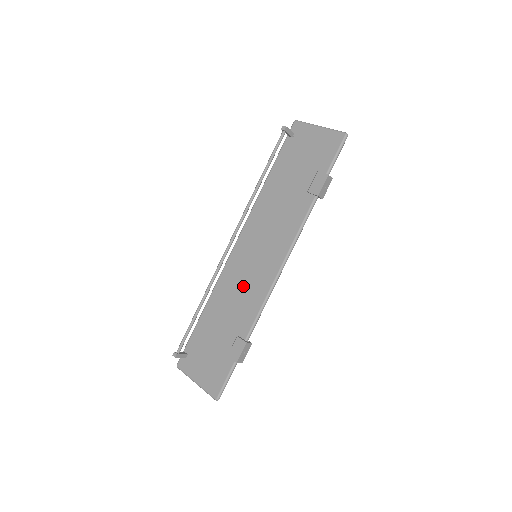
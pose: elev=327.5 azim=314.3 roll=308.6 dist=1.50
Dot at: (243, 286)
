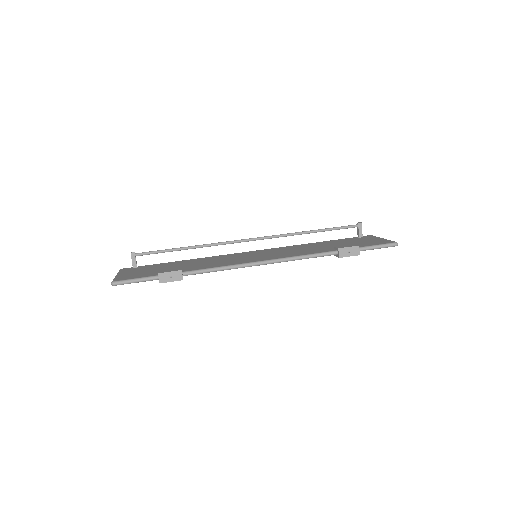
Dot at: (225, 260)
